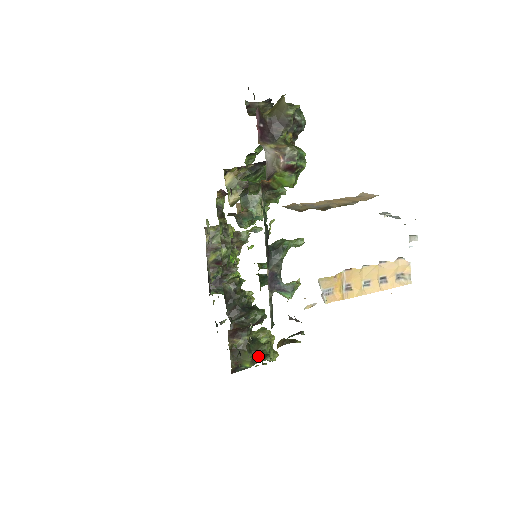
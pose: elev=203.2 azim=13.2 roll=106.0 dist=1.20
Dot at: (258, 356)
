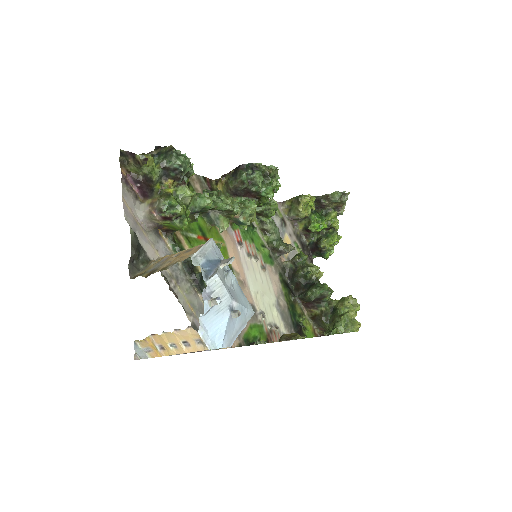
Dot at: (331, 328)
